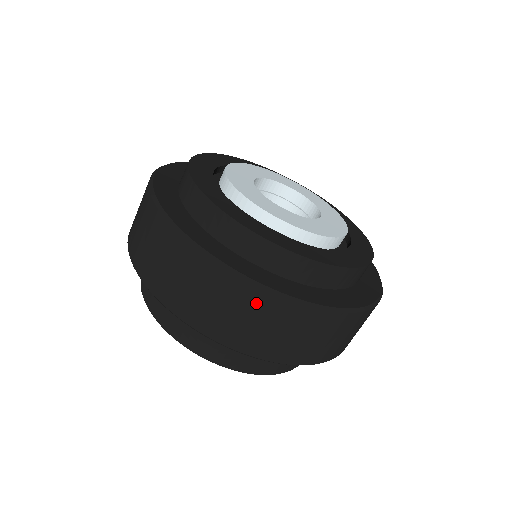
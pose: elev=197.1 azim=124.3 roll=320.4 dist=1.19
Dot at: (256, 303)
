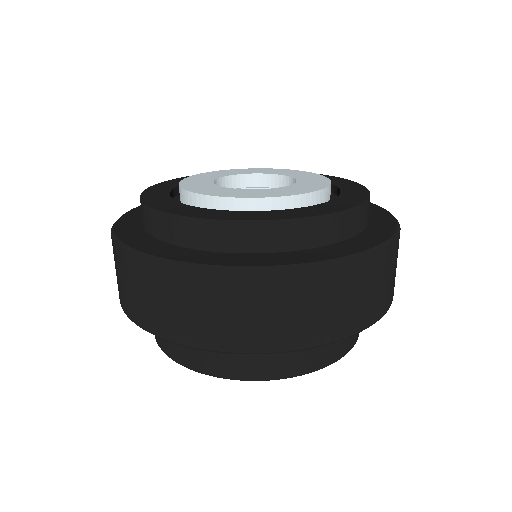
Dot at: (162, 280)
